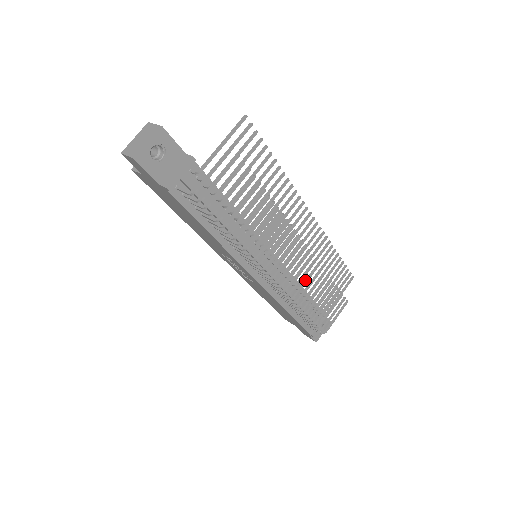
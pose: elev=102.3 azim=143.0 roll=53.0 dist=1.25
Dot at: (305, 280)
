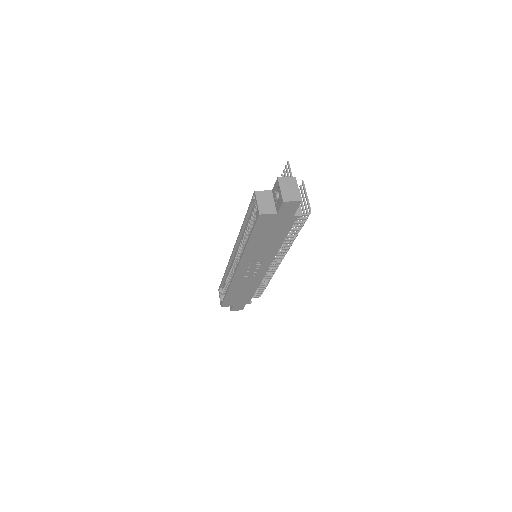
Dot at: occluded
